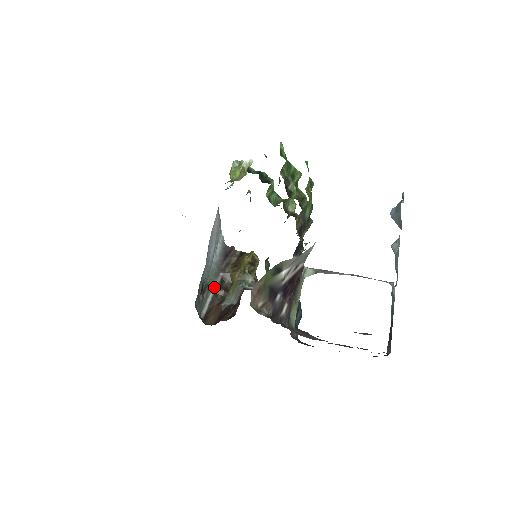
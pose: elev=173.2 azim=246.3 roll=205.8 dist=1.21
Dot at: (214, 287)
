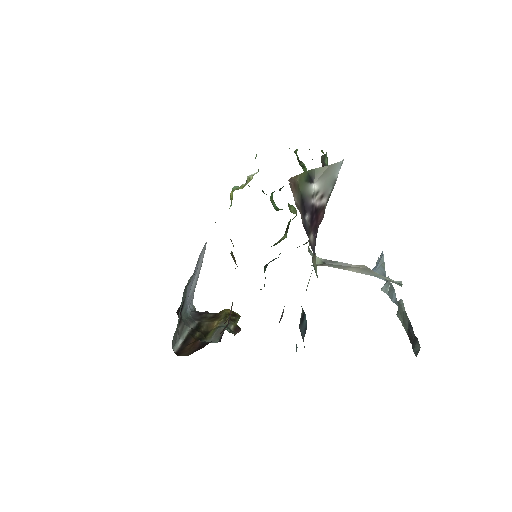
Dot at: (189, 328)
